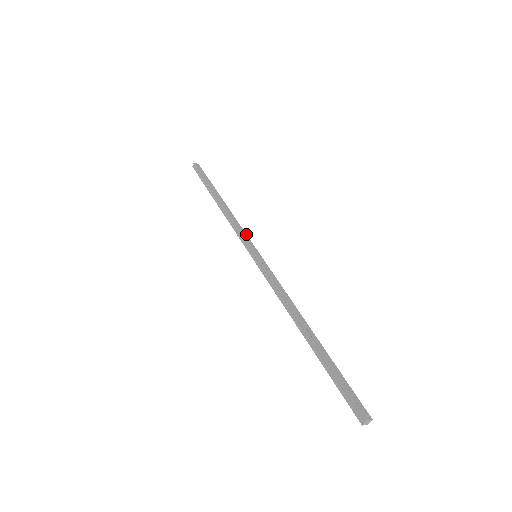
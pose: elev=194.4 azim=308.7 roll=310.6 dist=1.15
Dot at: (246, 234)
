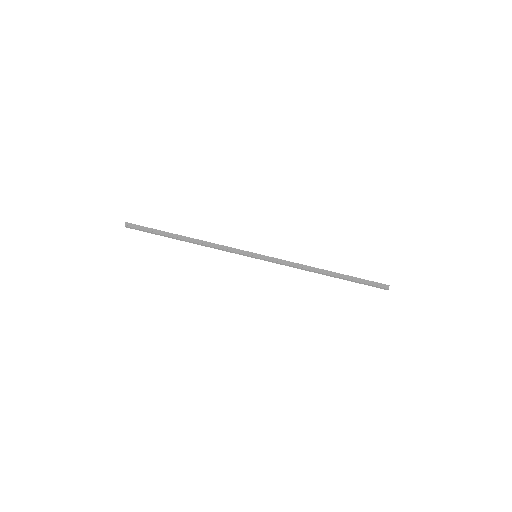
Dot at: (233, 249)
